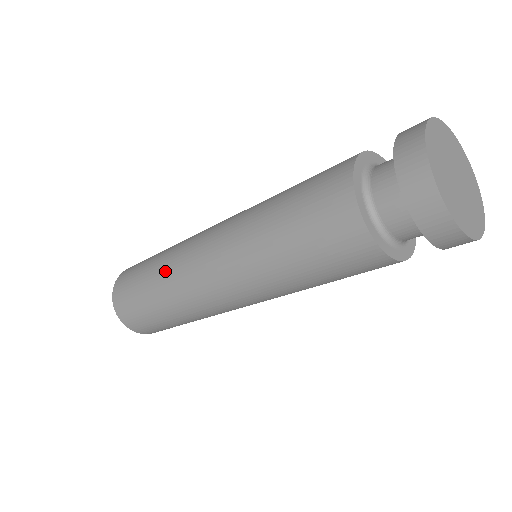
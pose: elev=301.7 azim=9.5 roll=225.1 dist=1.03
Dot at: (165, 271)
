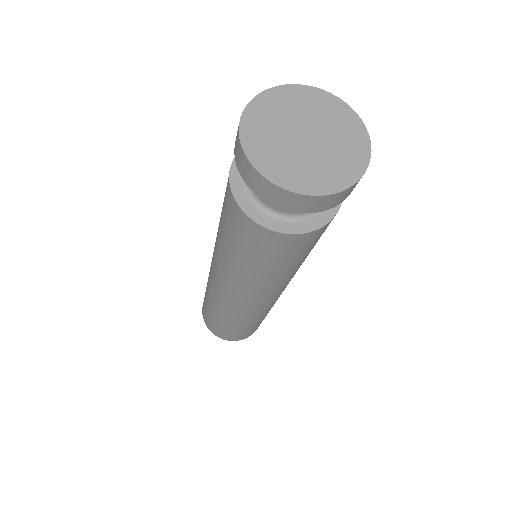
Dot at: (220, 311)
